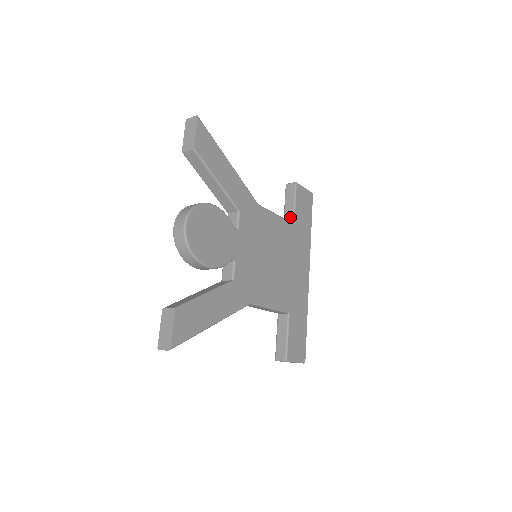
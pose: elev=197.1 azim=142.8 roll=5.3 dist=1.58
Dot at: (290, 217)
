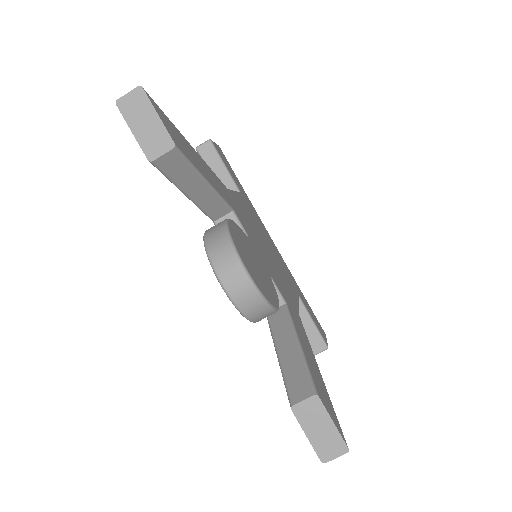
Dot at: (230, 187)
